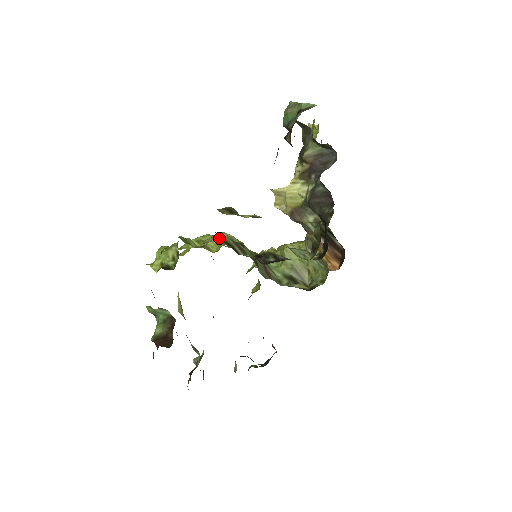
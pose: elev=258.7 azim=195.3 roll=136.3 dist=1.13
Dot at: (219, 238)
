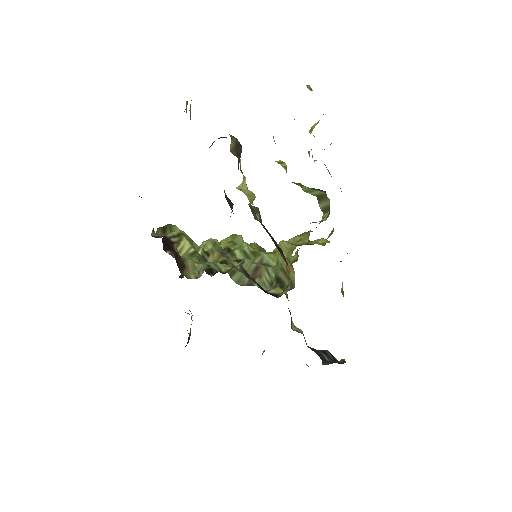
Dot at: occluded
